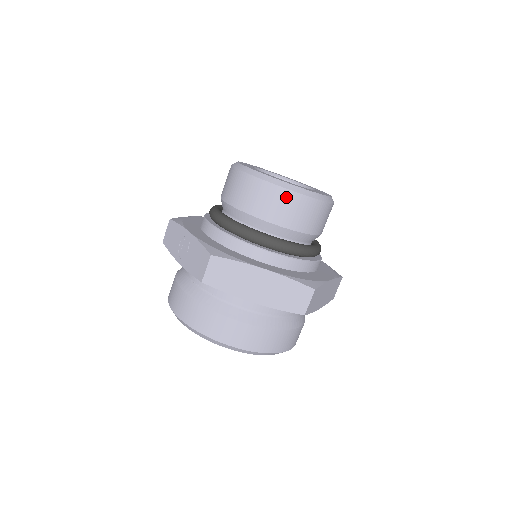
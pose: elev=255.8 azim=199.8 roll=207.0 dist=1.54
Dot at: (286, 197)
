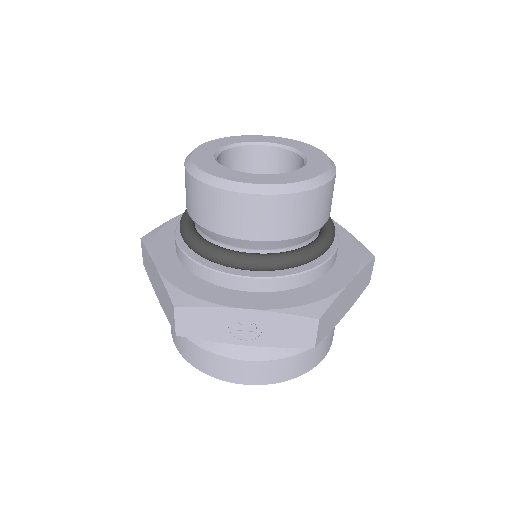
Dot at: (326, 192)
